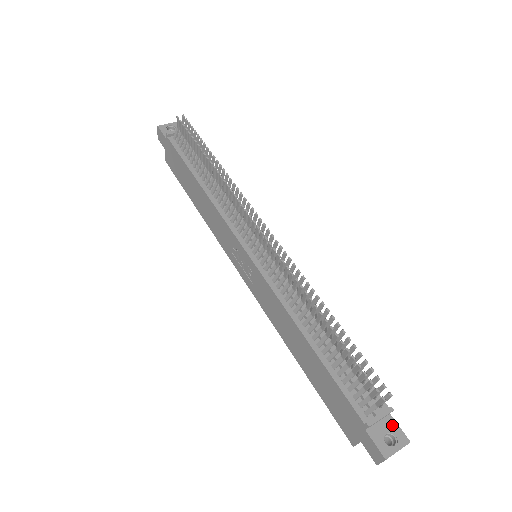
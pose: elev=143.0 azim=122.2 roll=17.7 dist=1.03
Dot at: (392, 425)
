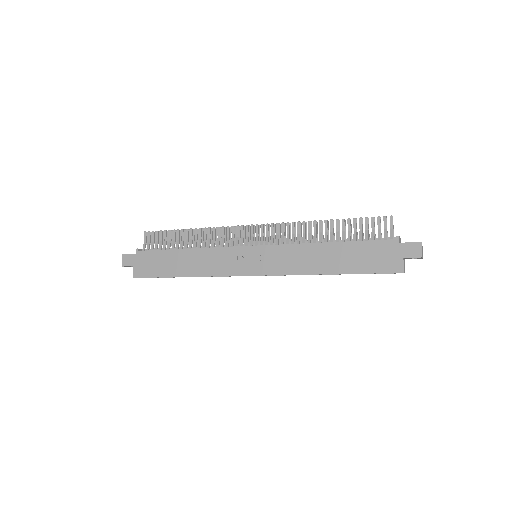
Dot at: occluded
